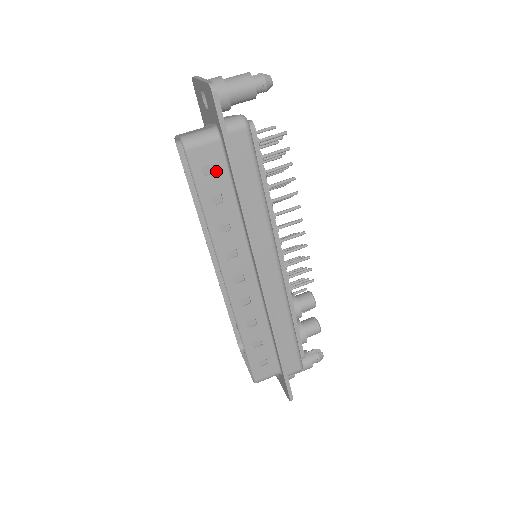
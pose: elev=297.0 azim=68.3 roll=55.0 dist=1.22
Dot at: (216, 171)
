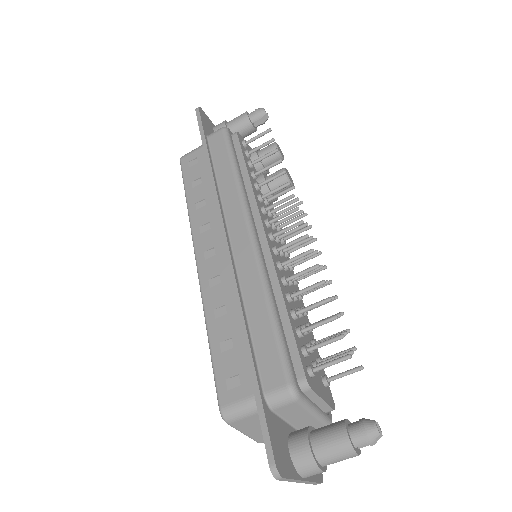
Dot at: occluded
